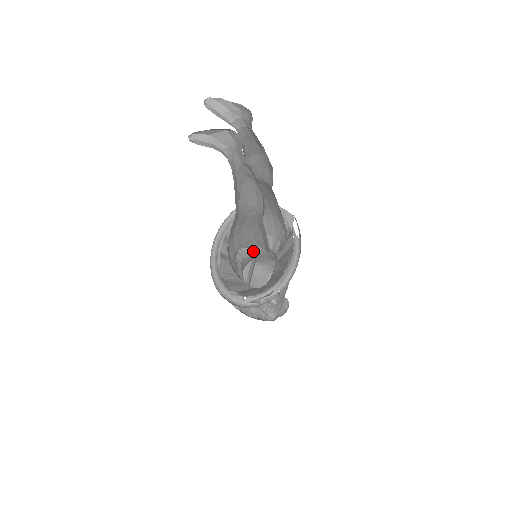
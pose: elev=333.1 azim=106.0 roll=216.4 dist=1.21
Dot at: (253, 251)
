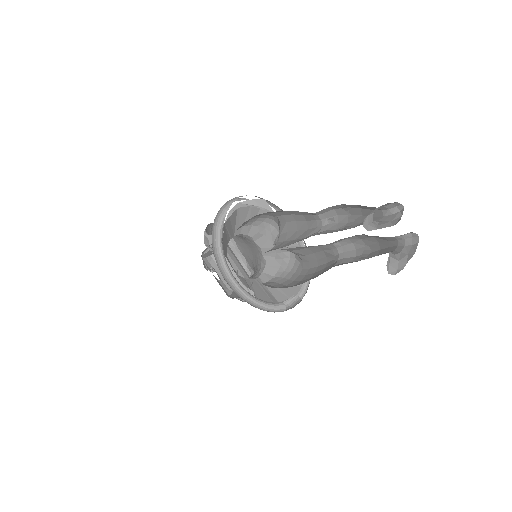
Dot at: (226, 249)
